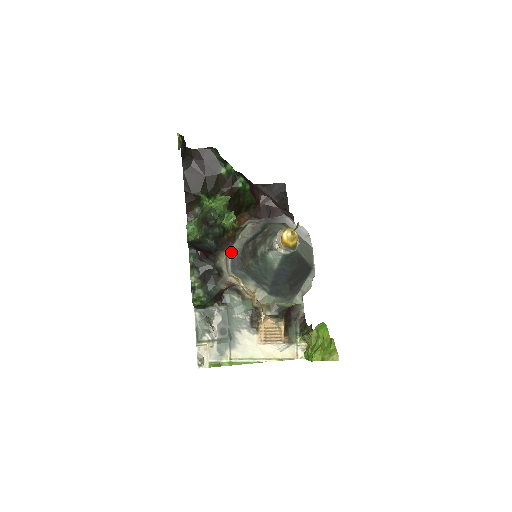
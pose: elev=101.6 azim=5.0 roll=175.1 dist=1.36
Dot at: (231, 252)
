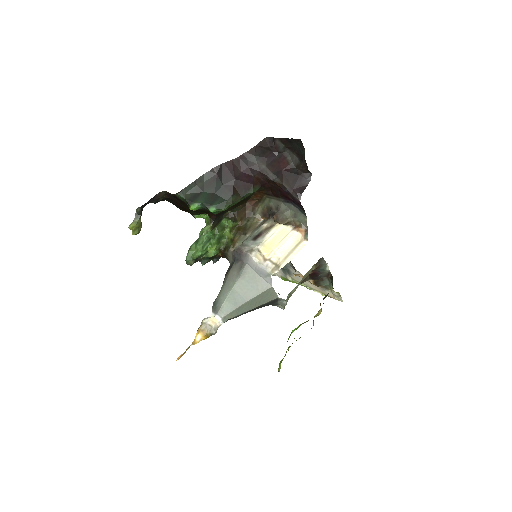
Dot at: (229, 262)
